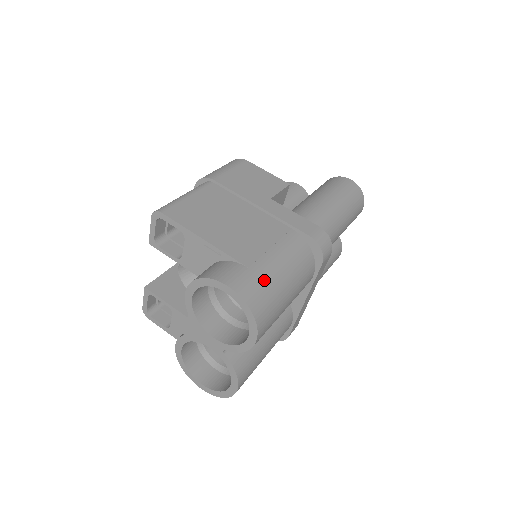
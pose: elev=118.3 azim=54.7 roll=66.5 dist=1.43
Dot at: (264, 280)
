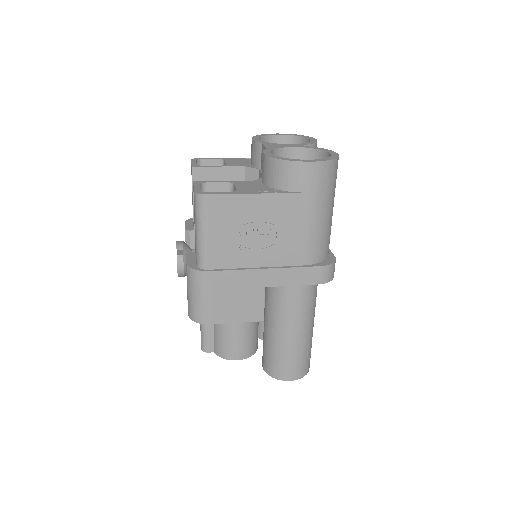
Dot at: occluded
